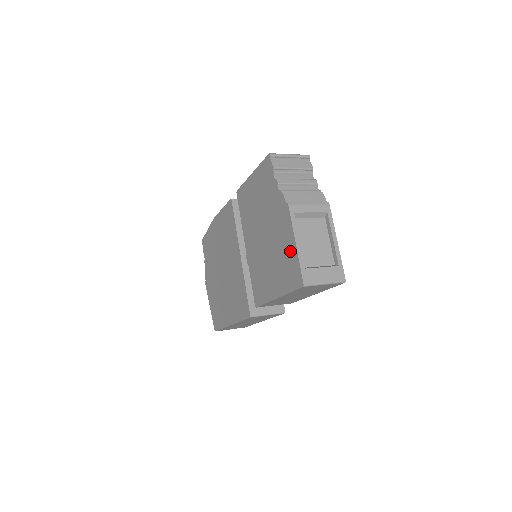
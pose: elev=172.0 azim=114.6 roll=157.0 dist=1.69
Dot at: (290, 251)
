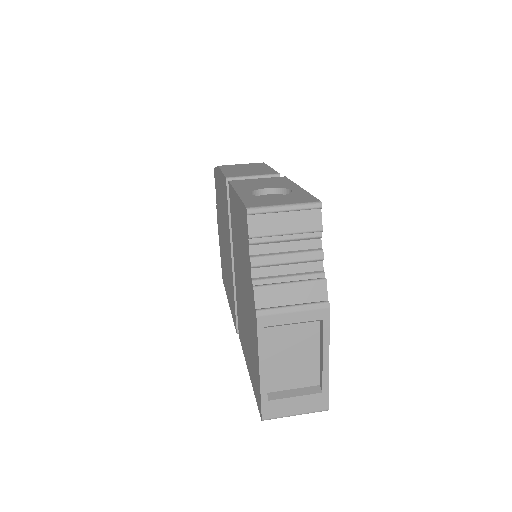
Dot at: (256, 364)
